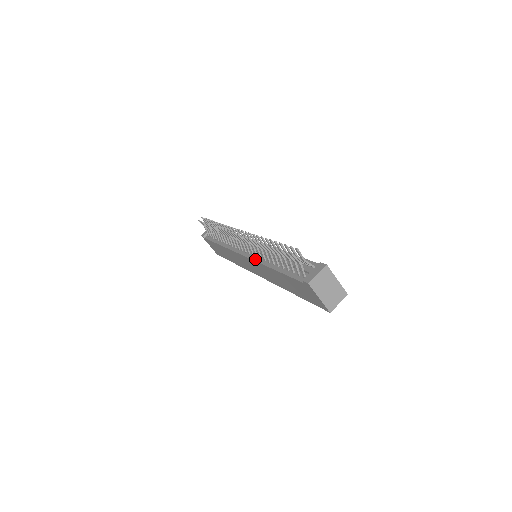
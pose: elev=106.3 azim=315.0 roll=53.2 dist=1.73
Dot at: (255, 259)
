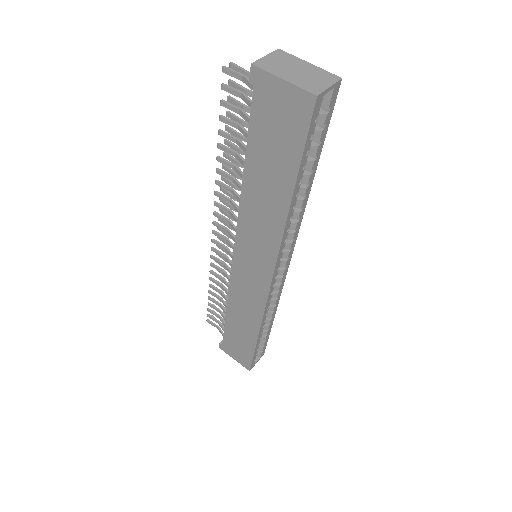
Dot at: (237, 225)
